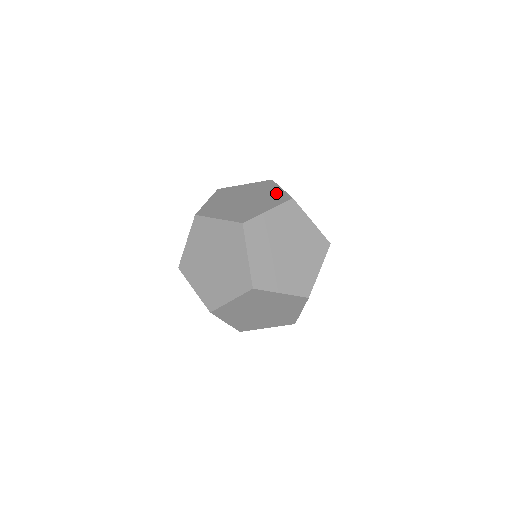
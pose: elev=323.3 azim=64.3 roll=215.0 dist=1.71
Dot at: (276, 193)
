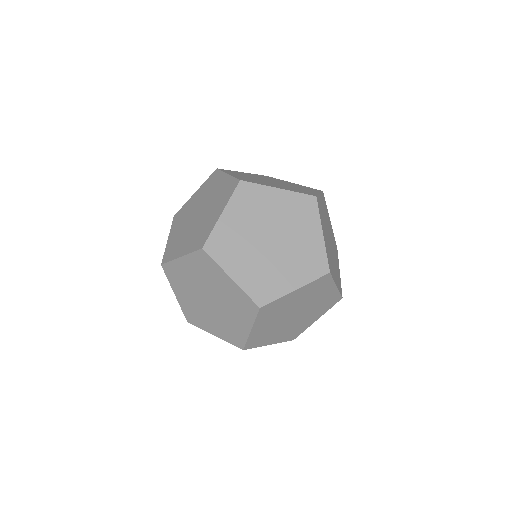
Dot at: occluded
